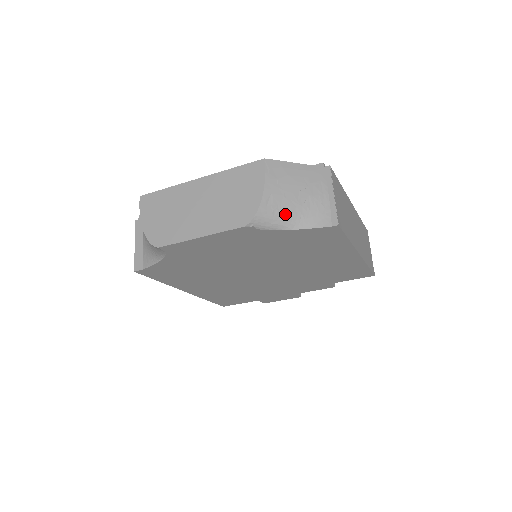
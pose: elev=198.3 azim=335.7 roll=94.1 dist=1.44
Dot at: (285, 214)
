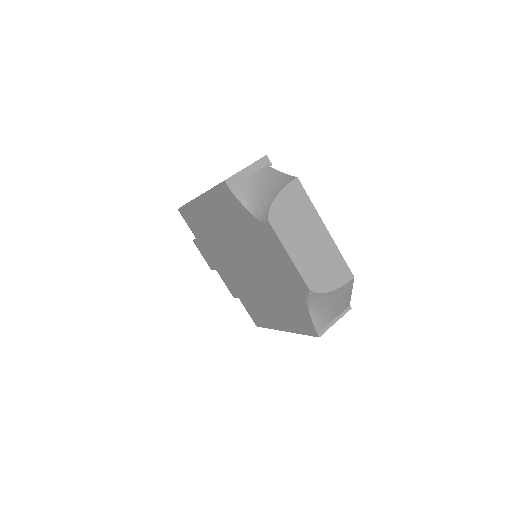
Dot at: (320, 306)
